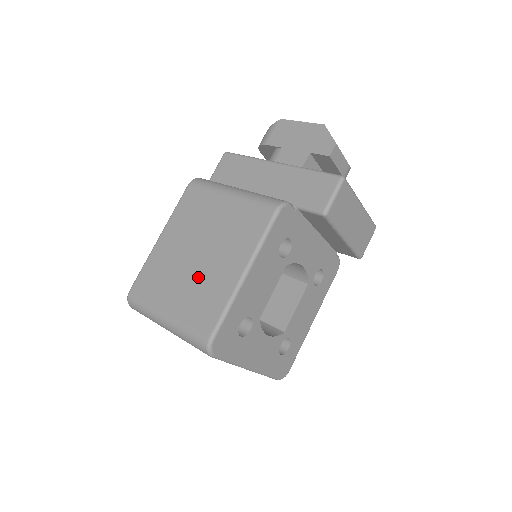
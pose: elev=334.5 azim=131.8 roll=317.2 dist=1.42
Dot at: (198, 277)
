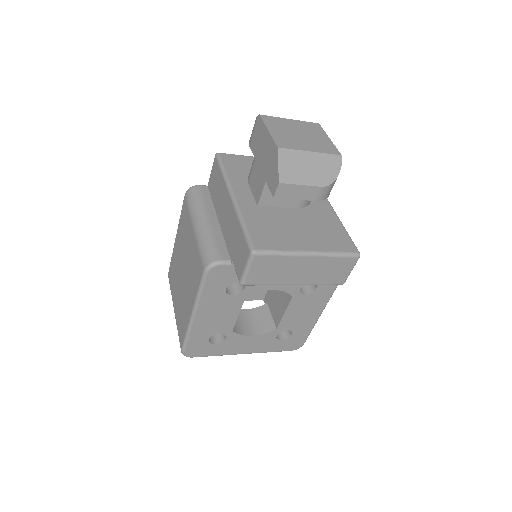
Dot at: (181, 295)
